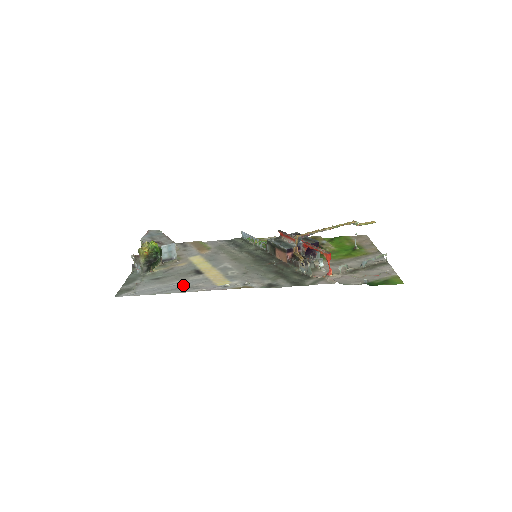
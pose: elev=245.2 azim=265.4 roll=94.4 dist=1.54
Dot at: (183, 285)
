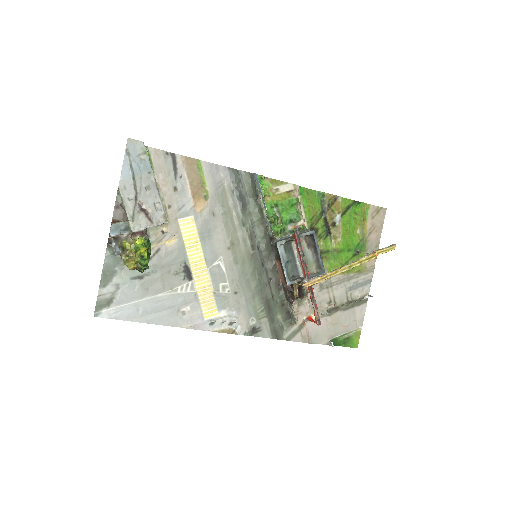
Dot at: (169, 306)
